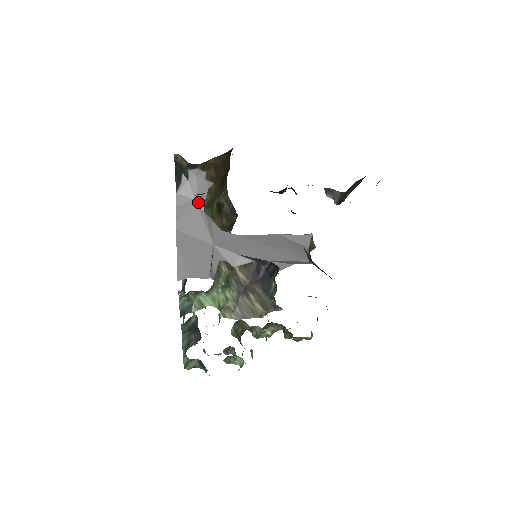
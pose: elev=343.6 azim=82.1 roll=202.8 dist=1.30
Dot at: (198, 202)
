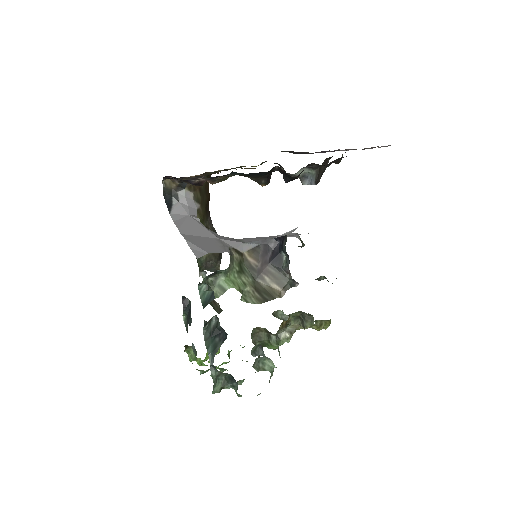
Dot at: (192, 216)
